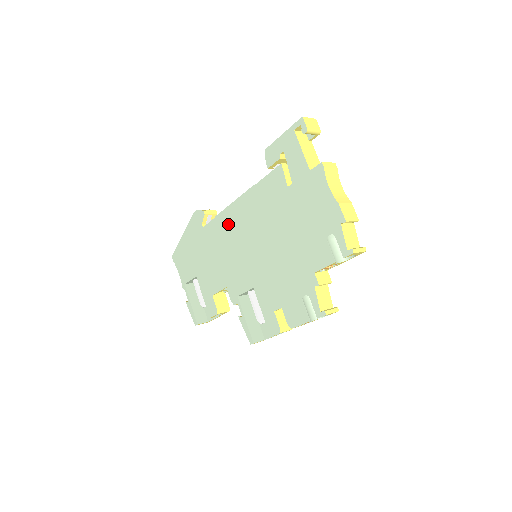
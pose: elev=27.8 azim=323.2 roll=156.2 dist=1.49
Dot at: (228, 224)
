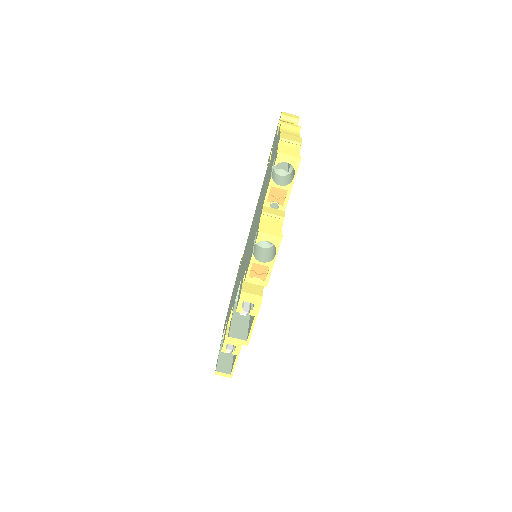
Dot at: occluded
